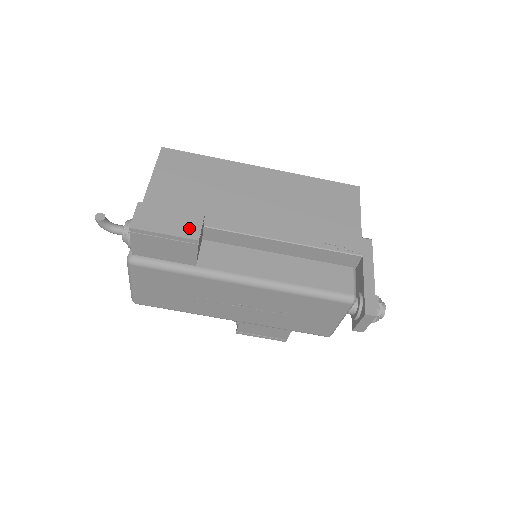
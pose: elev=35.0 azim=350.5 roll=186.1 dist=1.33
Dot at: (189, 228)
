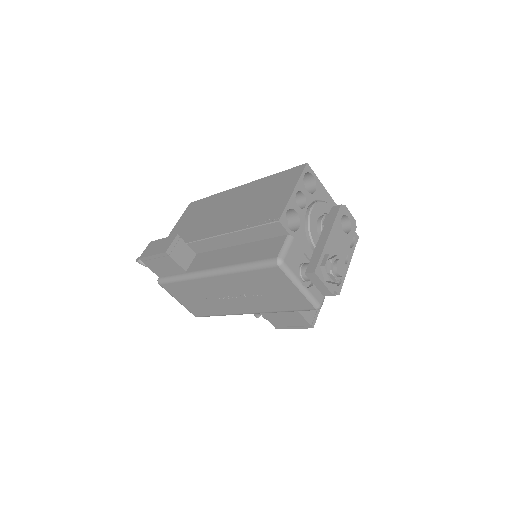
Dot at: (165, 246)
